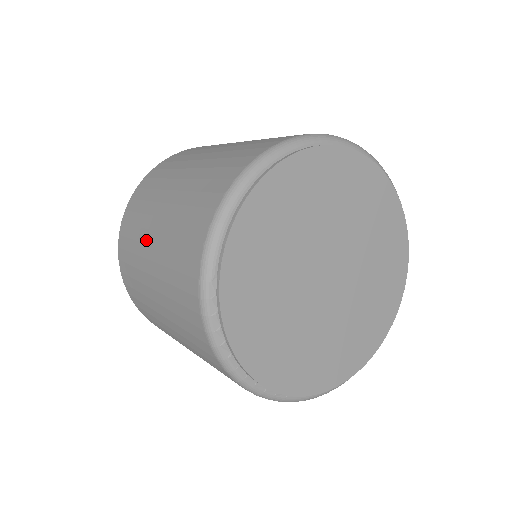
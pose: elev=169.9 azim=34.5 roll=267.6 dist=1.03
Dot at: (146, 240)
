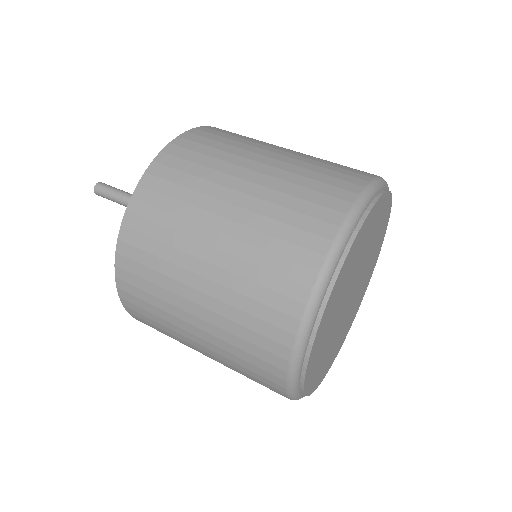
Dot at: occluded
